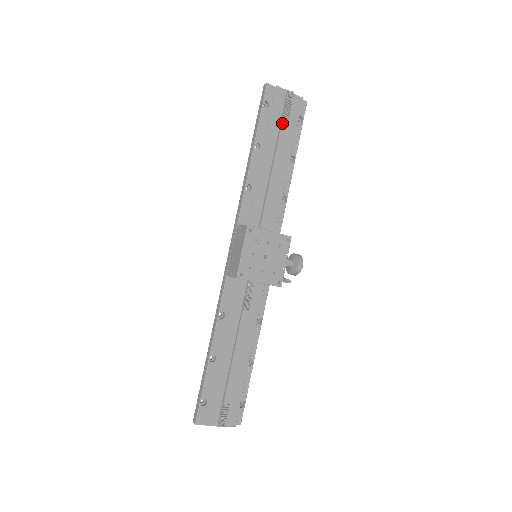
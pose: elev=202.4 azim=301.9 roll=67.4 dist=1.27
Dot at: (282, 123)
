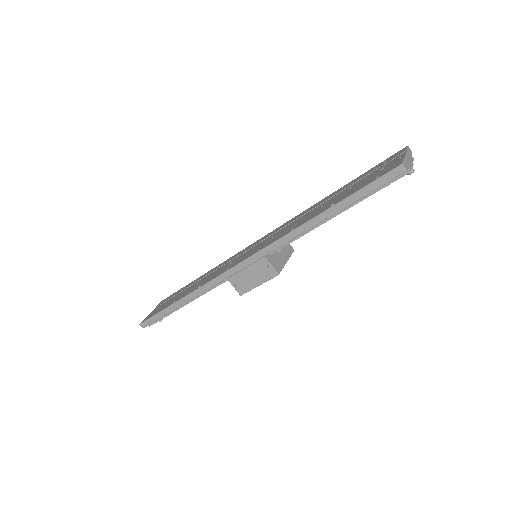
Dot at: occluded
